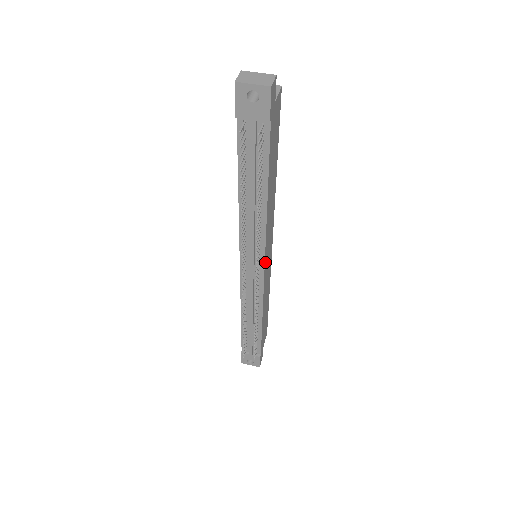
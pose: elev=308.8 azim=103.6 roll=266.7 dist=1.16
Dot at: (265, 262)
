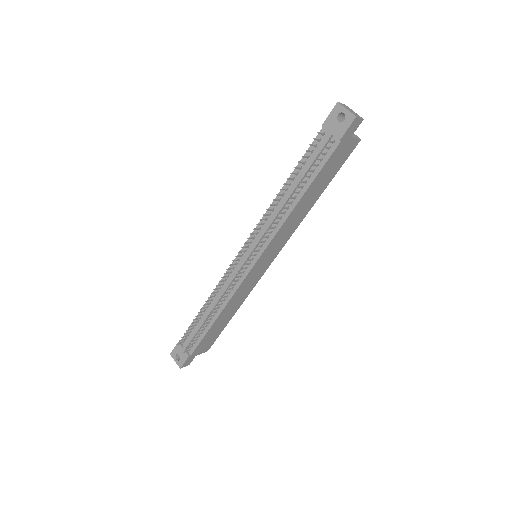
Dot at: (260, 259)
